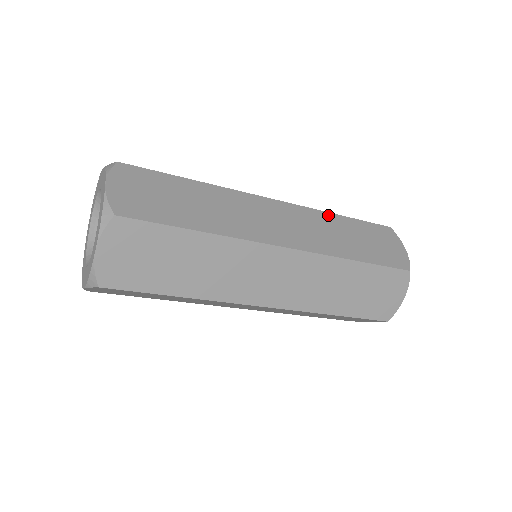
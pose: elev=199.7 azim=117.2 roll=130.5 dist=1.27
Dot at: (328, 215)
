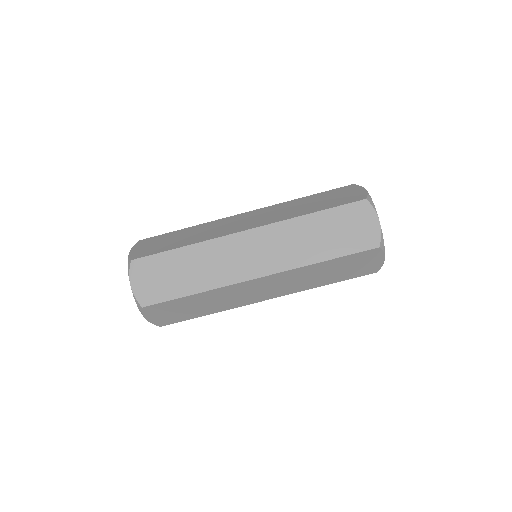
Dot at: (290, 202)
